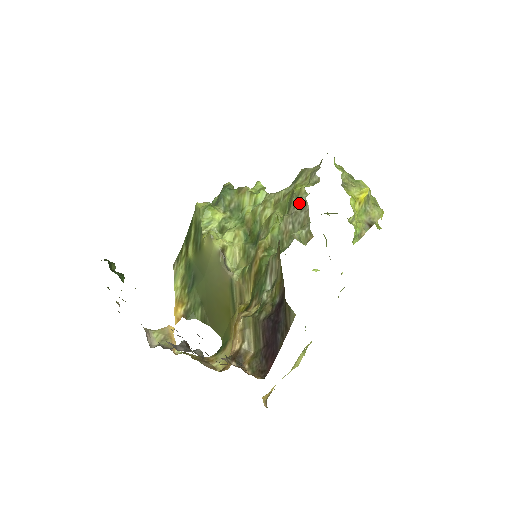
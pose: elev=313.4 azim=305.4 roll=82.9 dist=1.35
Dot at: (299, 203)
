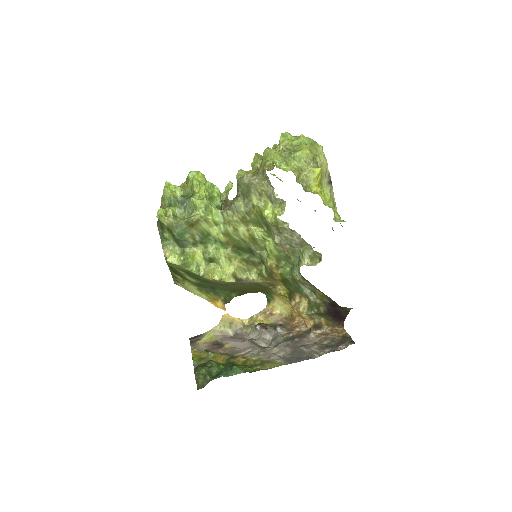
Dot at: (284, 231)
